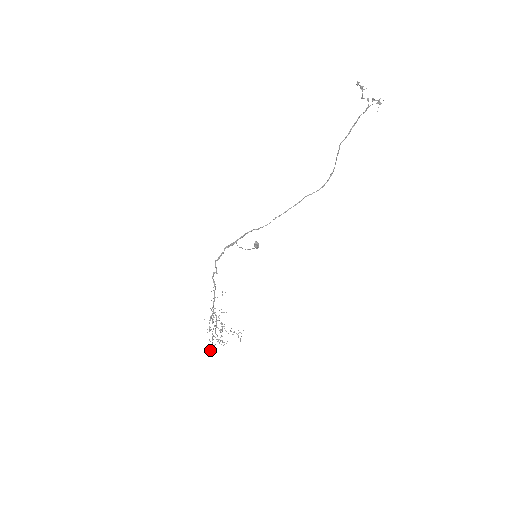
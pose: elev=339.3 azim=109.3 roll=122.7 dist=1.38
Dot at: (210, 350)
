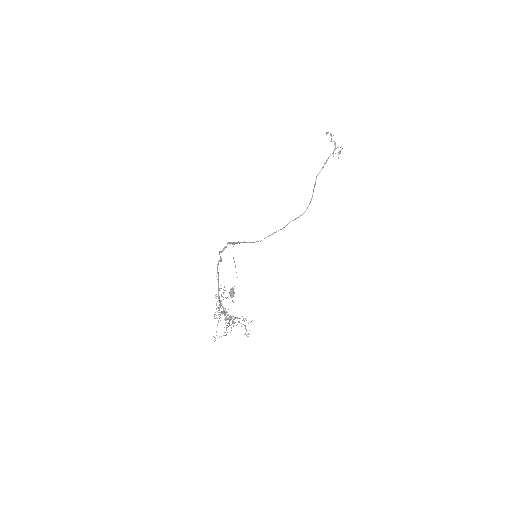
Dot at: occluded
